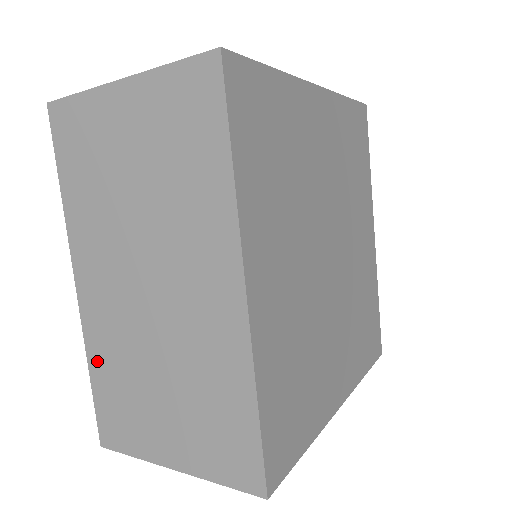
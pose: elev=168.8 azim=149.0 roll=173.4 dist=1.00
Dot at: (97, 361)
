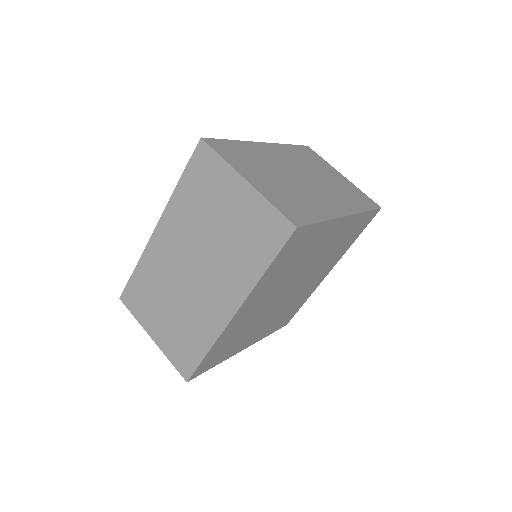
Dot at: (143, 268)
